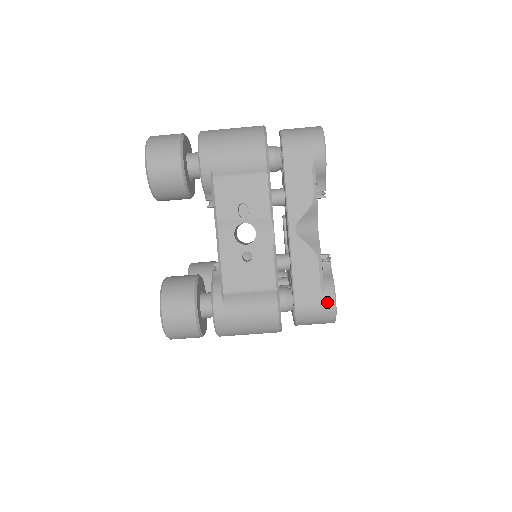
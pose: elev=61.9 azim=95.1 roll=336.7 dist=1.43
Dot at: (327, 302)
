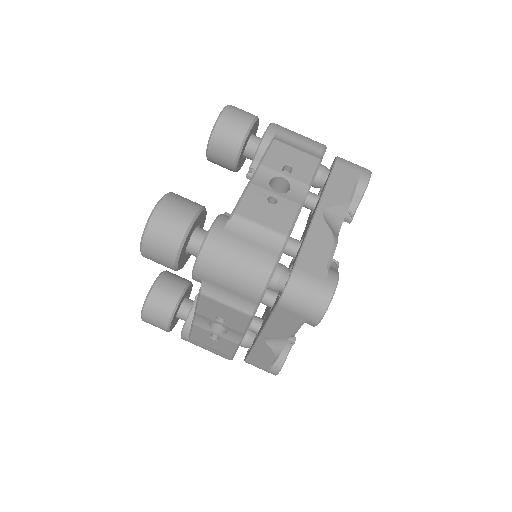
Dot at: (328, 281)
